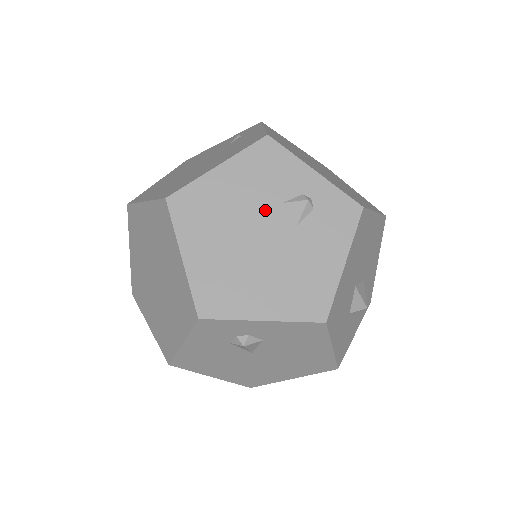
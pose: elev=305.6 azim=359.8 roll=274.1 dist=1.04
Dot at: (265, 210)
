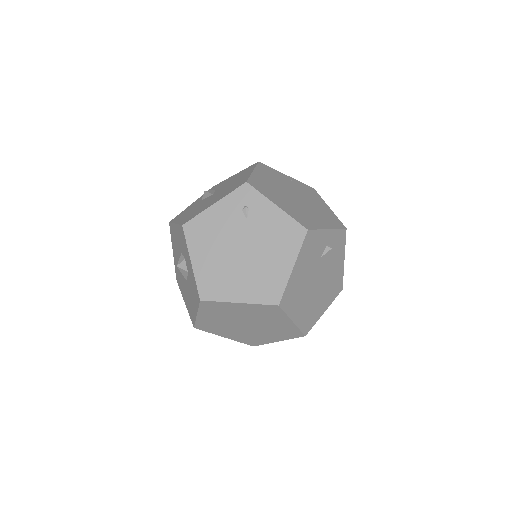
Dot at: (315, 268)
